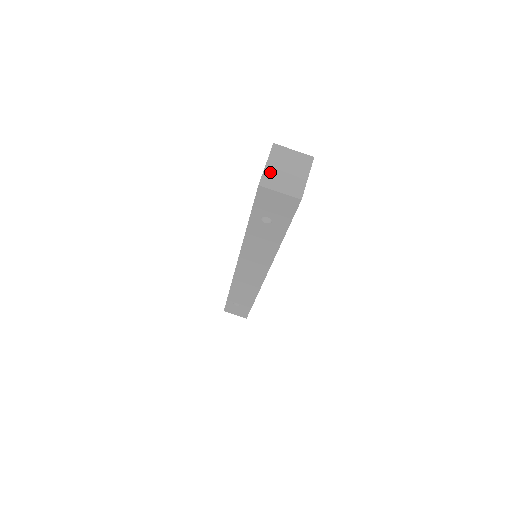
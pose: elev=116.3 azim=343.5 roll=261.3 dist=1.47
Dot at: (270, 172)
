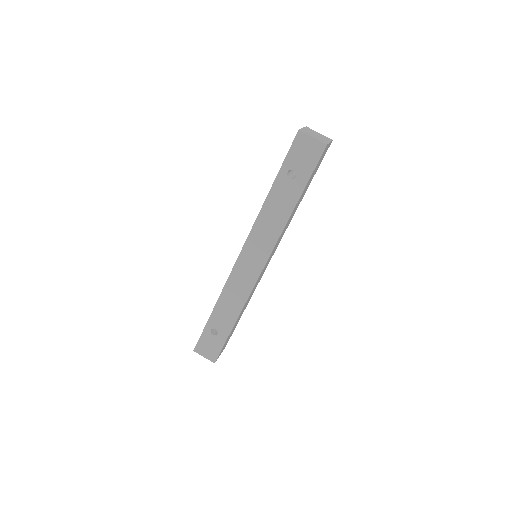
Dot at: (305, 130)
